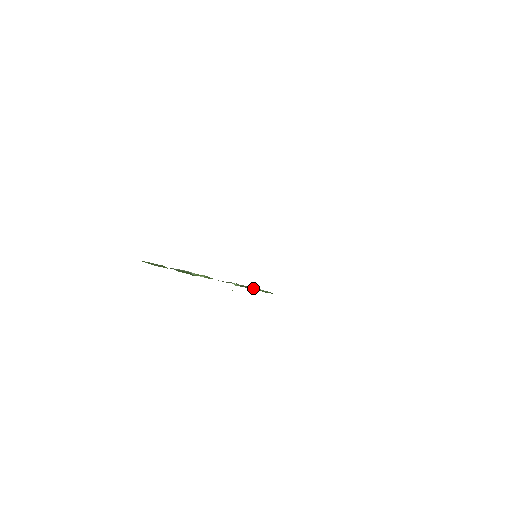
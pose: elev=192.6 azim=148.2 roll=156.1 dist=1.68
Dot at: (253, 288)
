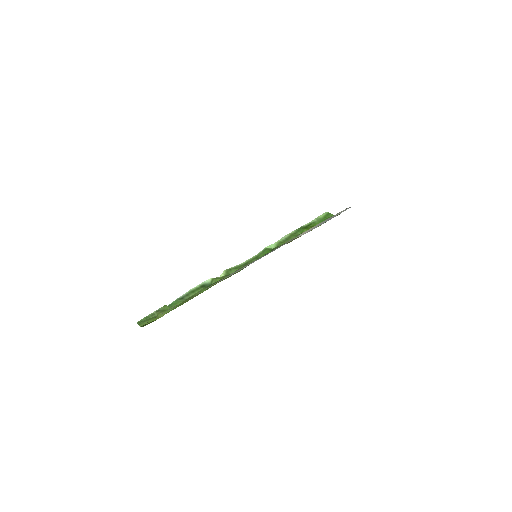
Dot at: (301, 230)
